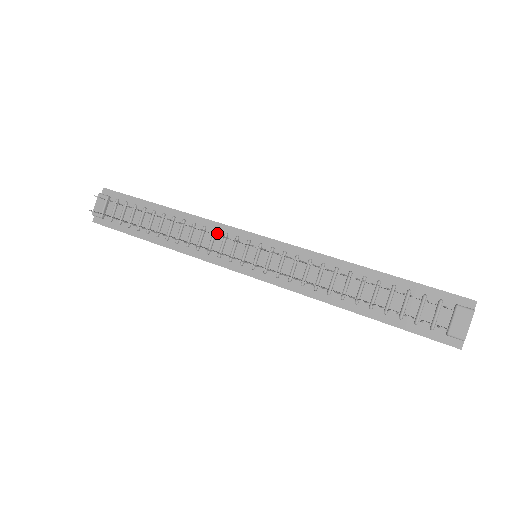
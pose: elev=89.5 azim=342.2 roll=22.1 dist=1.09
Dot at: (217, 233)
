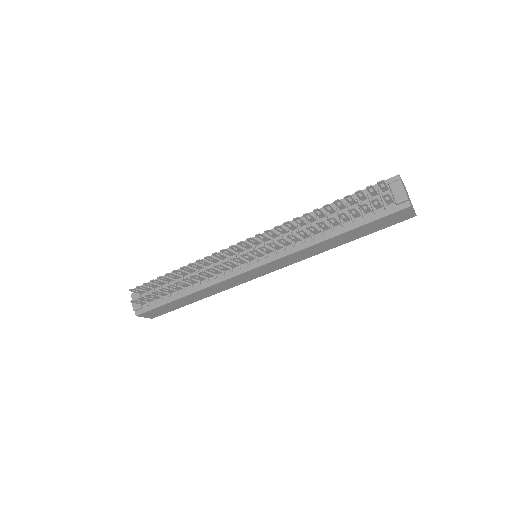
Dot at: (222, 258)
